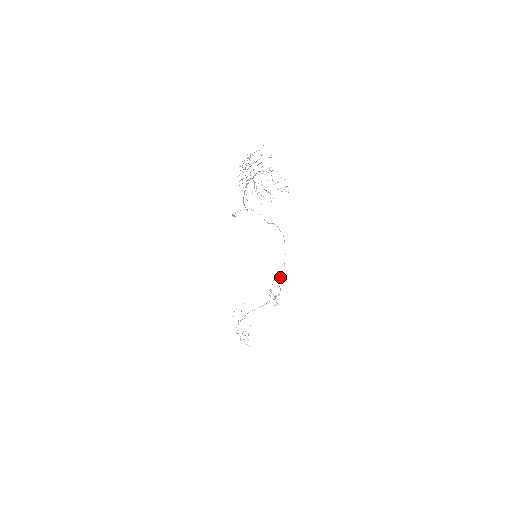
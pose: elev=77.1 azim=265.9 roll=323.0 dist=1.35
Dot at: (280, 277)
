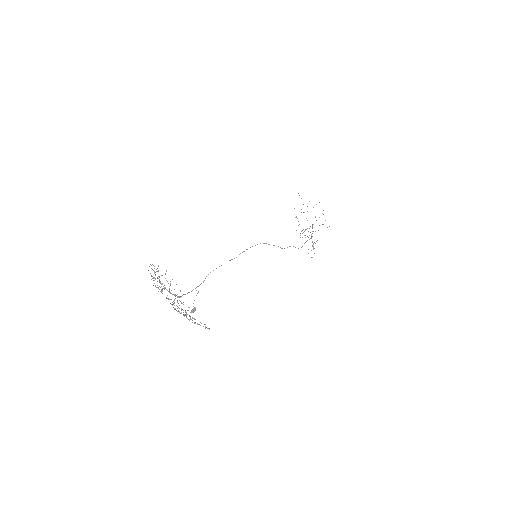
Dot at: occluded
